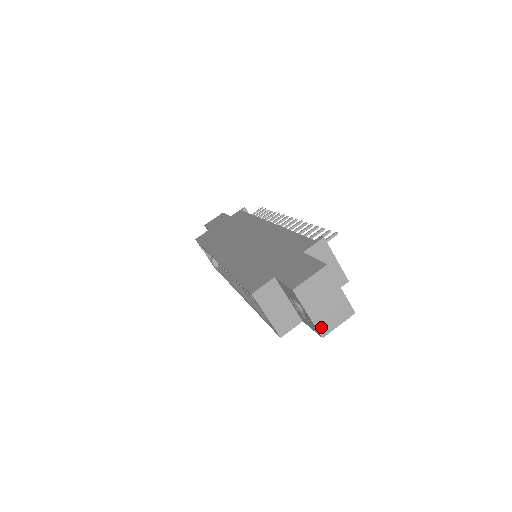
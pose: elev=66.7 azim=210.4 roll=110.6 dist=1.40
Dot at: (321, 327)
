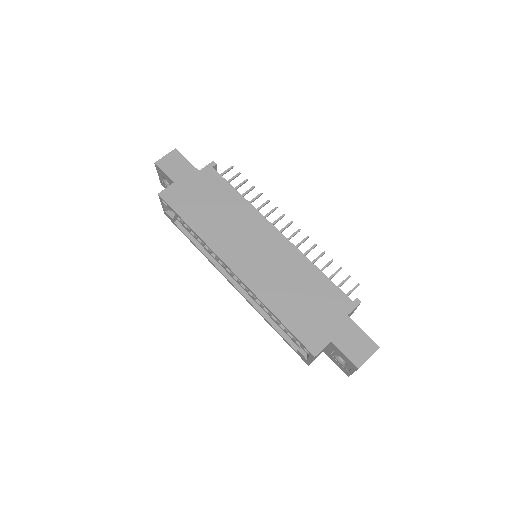
Dot at: occluded
